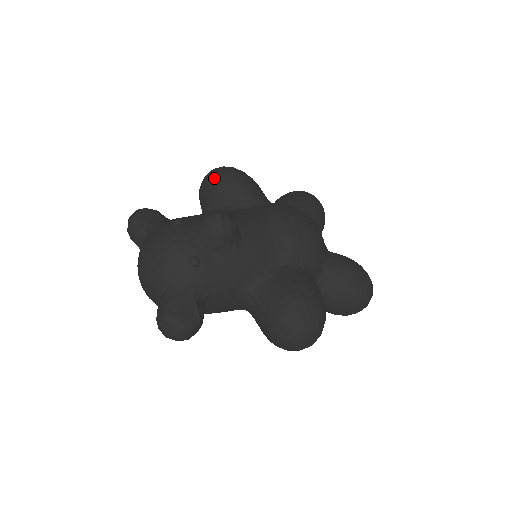
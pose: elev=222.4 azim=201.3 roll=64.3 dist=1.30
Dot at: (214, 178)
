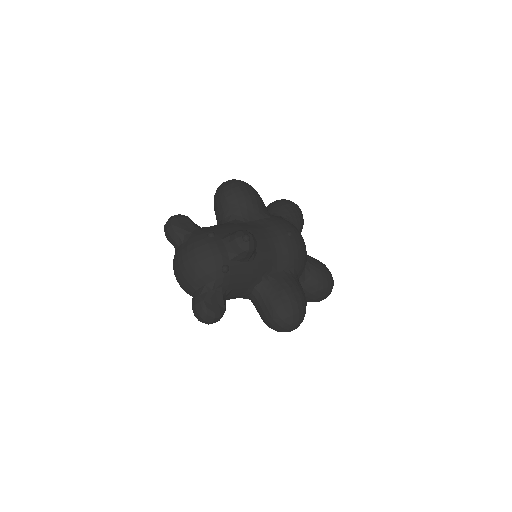
Dot at: (231, 192)
